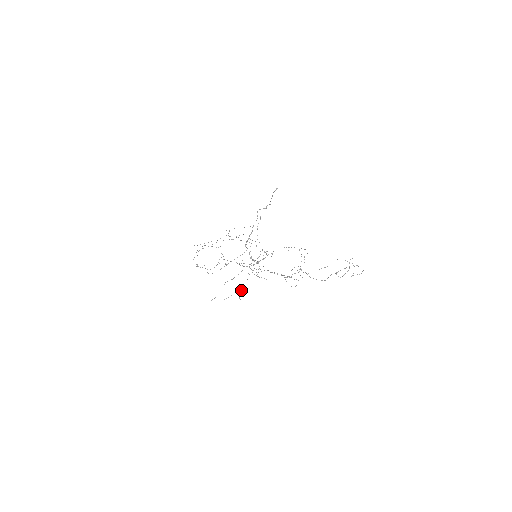
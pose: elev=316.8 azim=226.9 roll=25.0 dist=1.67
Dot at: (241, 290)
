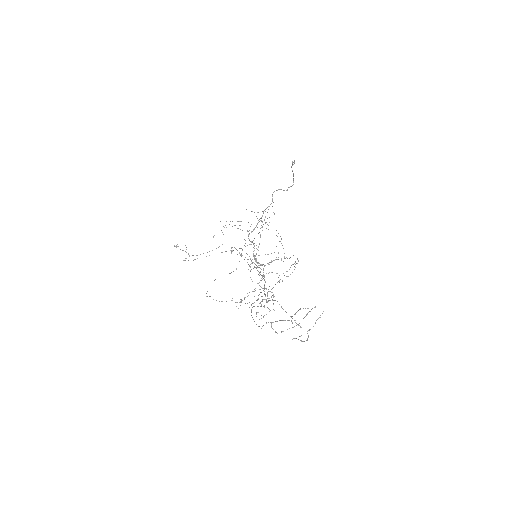
Dot at: occluded
